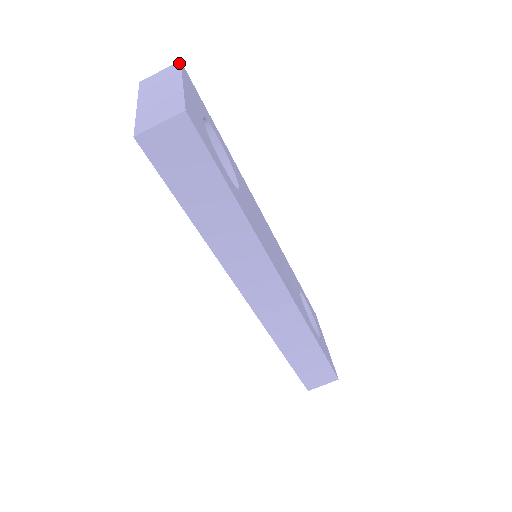
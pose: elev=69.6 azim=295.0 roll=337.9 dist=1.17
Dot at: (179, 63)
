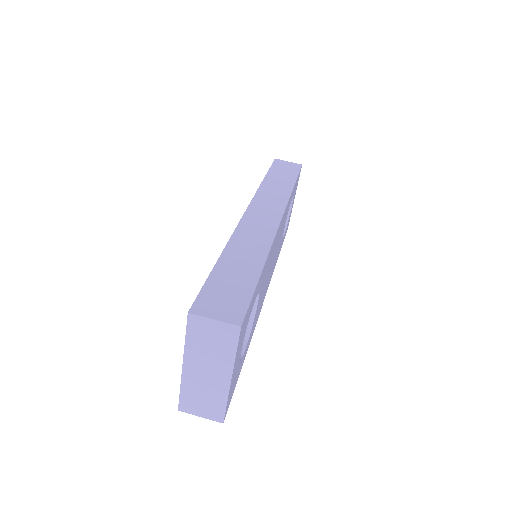
Dot at: occluded
